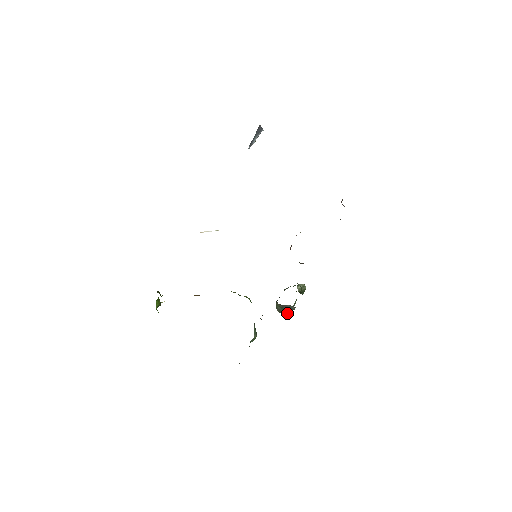
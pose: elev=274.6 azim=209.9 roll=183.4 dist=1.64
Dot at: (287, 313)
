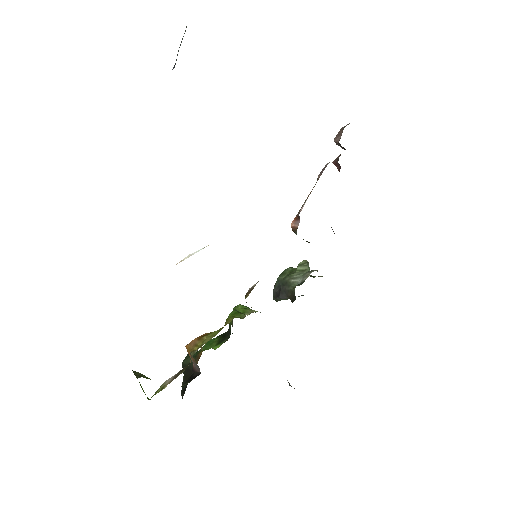
Dot at: occluded
